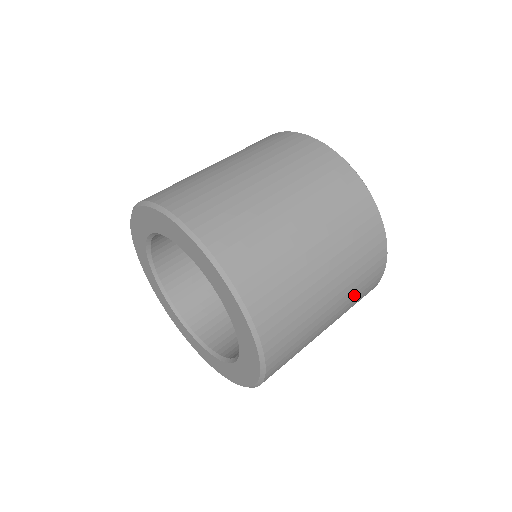
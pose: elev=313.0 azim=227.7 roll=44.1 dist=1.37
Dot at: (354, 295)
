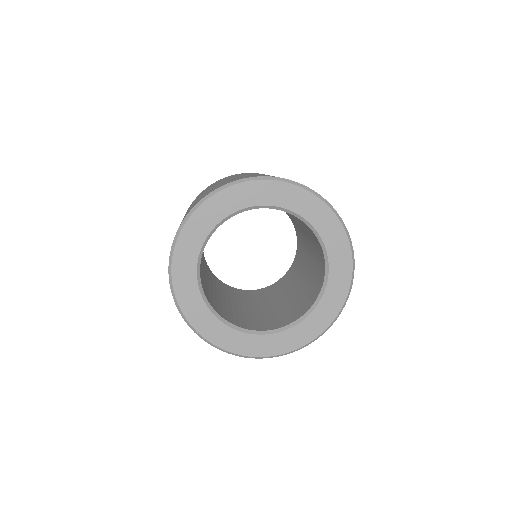
Dot at: occluded
